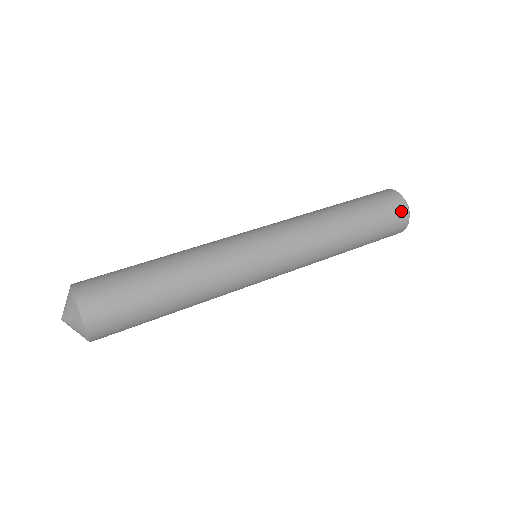
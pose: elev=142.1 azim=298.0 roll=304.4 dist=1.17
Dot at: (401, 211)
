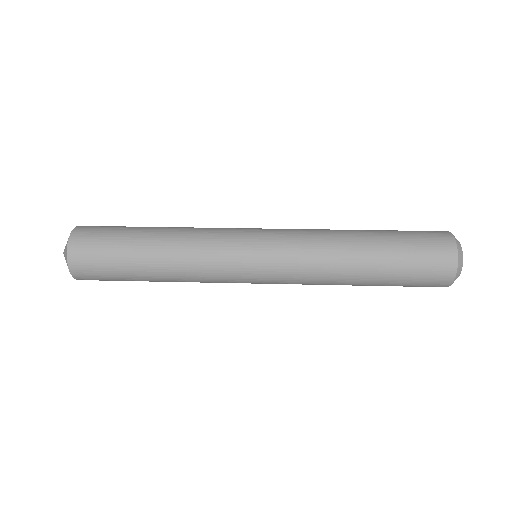
Dot at: (438, 232)
